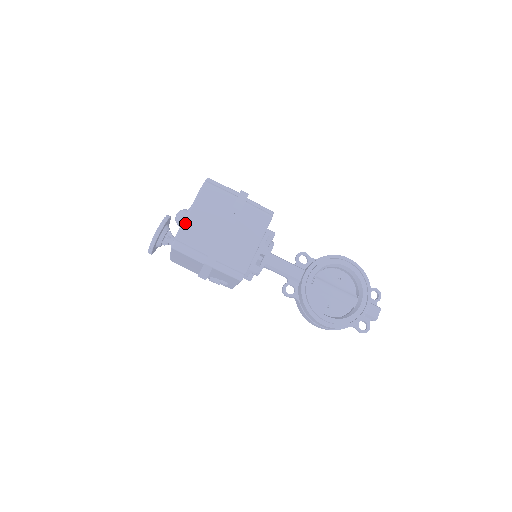
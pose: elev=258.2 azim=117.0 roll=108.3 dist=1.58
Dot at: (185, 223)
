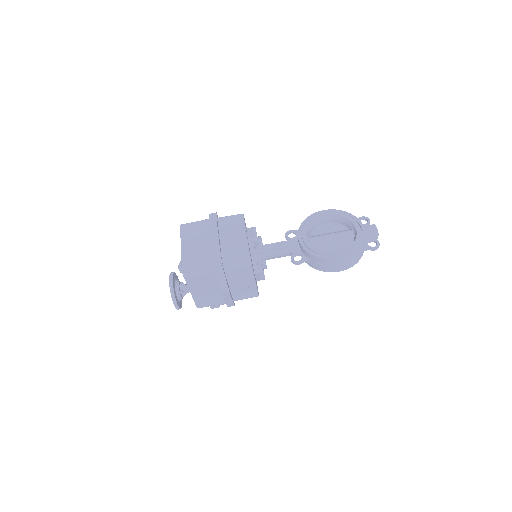
Dot at: (183, 255)
